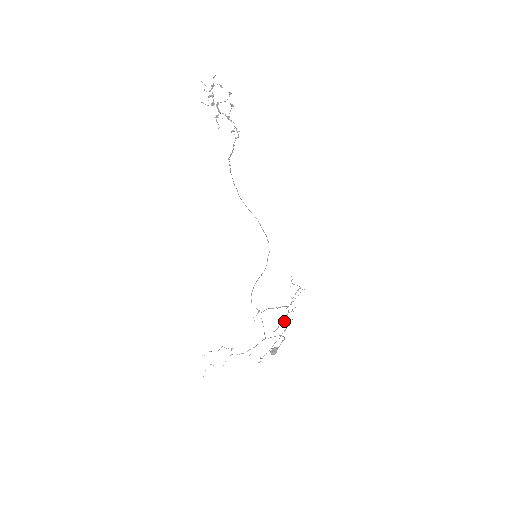
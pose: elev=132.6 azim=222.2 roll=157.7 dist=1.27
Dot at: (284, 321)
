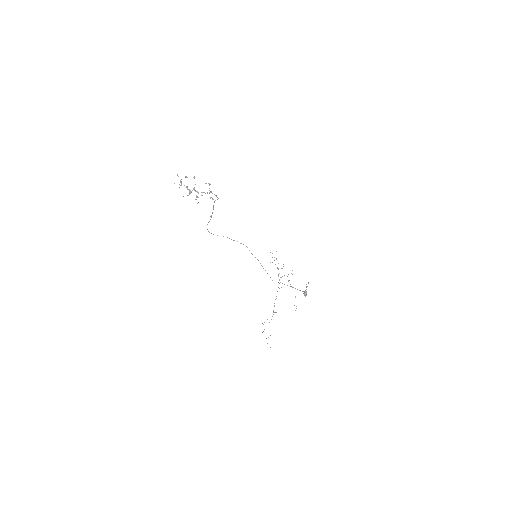
Dot at: (280, 277)
